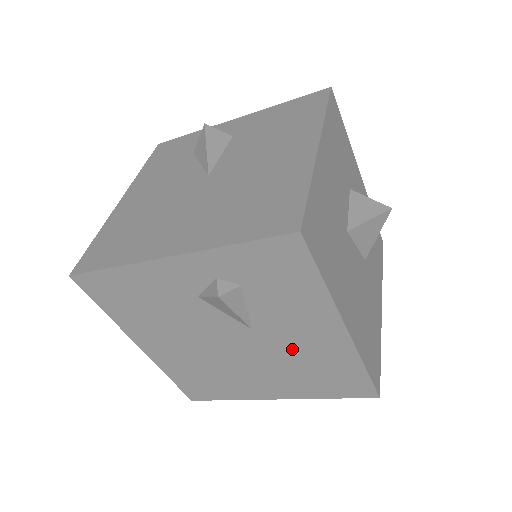
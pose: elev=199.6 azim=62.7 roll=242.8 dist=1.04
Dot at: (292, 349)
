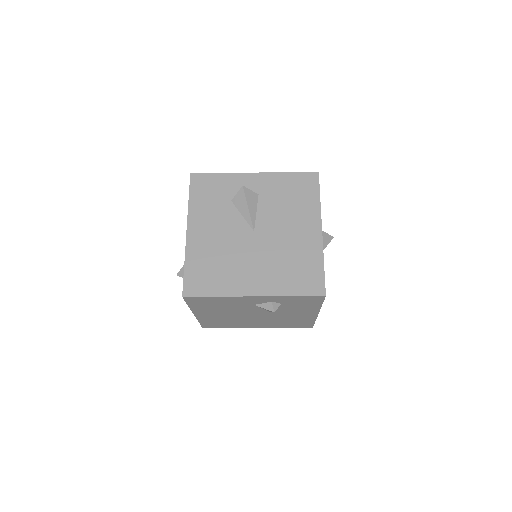
Dot at: (285, 317)
